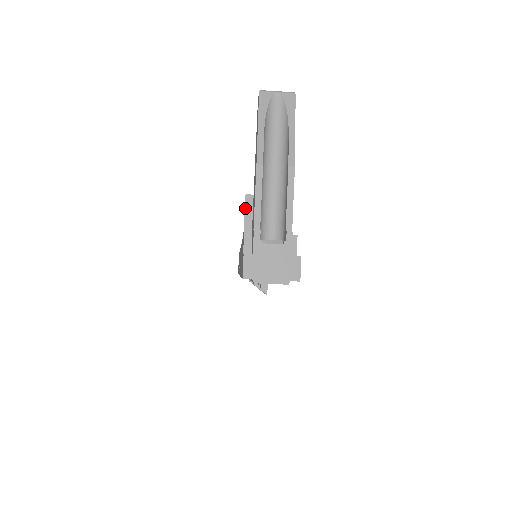
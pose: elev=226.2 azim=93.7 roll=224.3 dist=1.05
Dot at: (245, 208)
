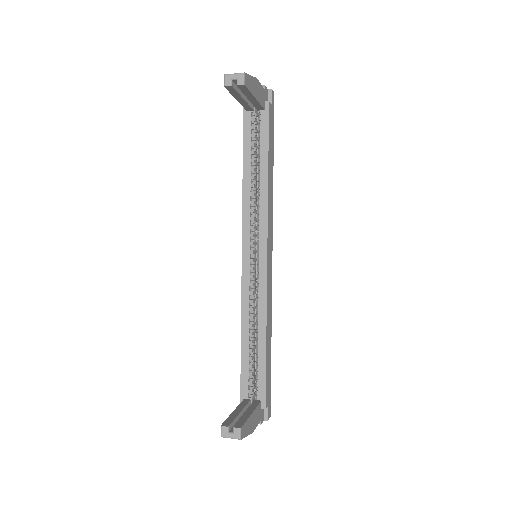
Dot at: (230, 93)
